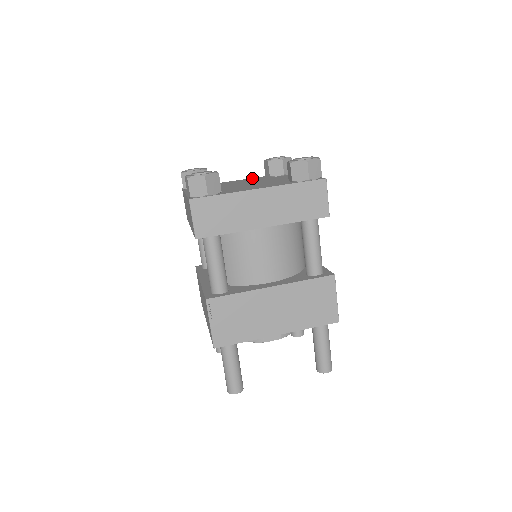
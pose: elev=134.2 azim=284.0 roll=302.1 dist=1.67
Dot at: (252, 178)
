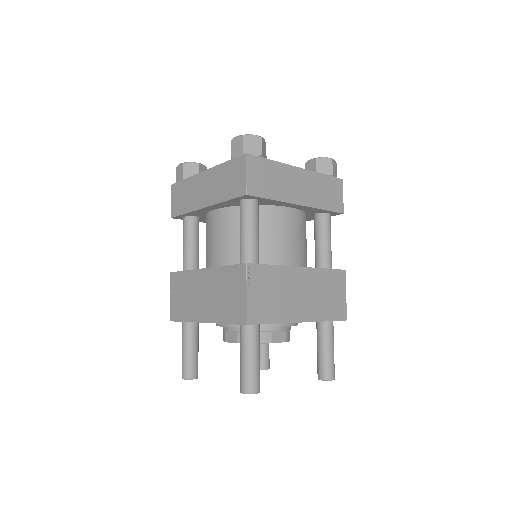
Dot at: occluded
